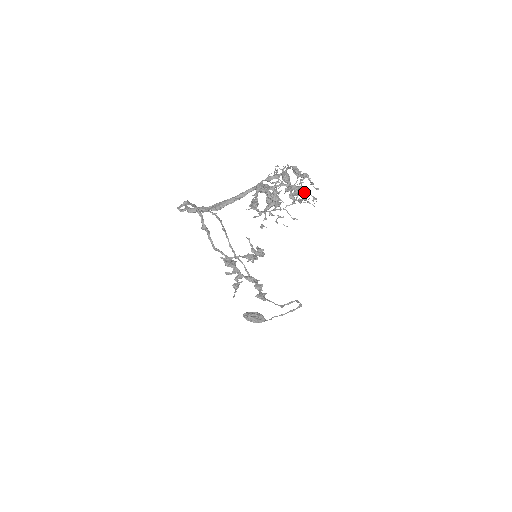
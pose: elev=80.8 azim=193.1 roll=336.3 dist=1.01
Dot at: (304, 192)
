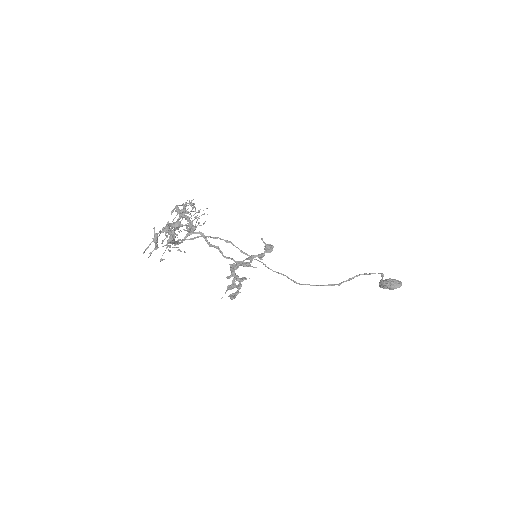
Dot at: occluded
